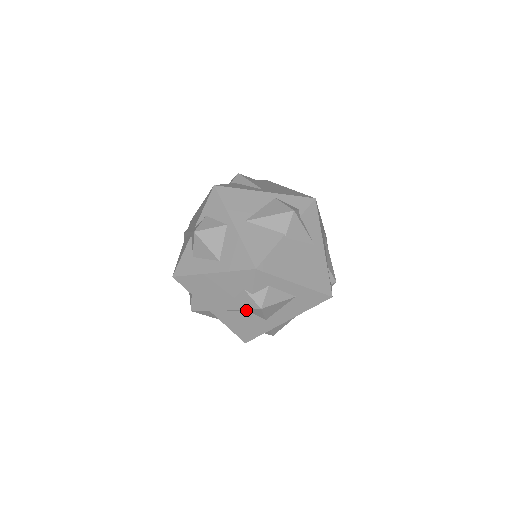
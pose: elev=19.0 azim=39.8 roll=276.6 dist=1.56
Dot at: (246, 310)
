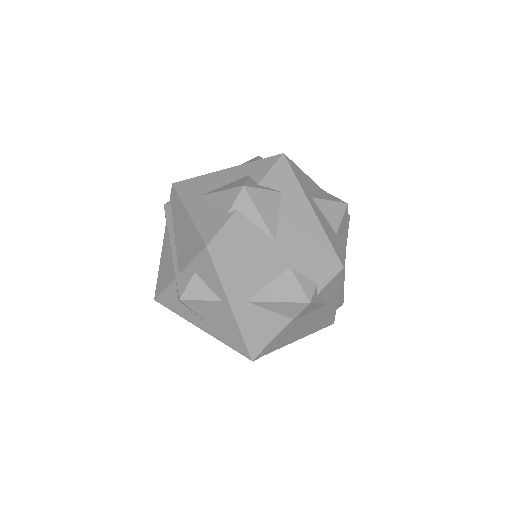
Dot at: occluded
